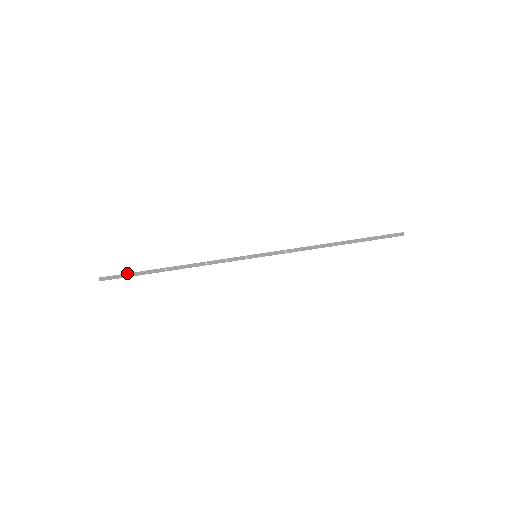
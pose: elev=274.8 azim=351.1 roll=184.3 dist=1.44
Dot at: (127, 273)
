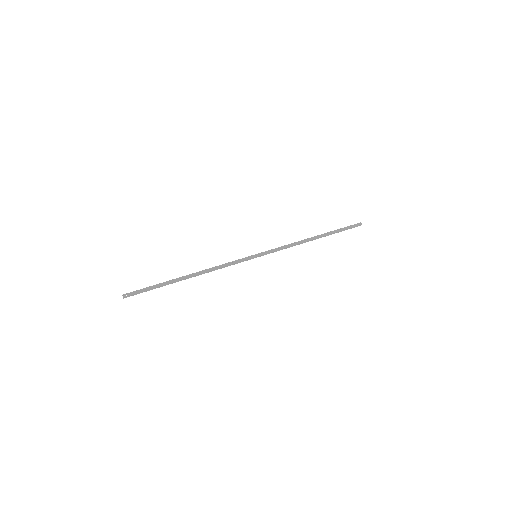
Dot at: (148, 287)
